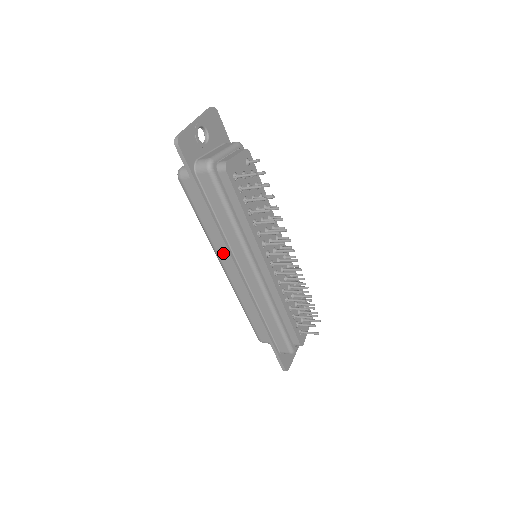
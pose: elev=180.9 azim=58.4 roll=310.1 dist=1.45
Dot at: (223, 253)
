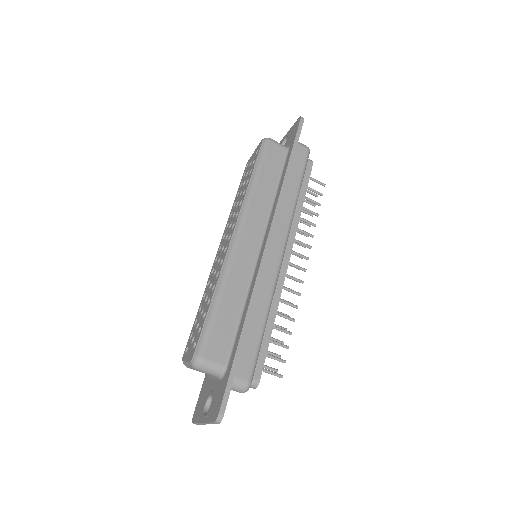
Dot at: (255, 216)
